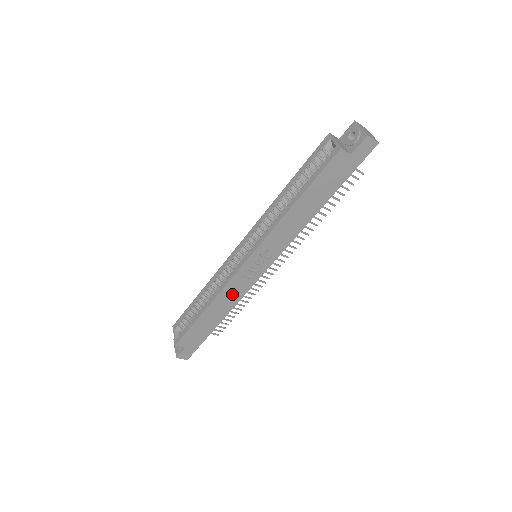
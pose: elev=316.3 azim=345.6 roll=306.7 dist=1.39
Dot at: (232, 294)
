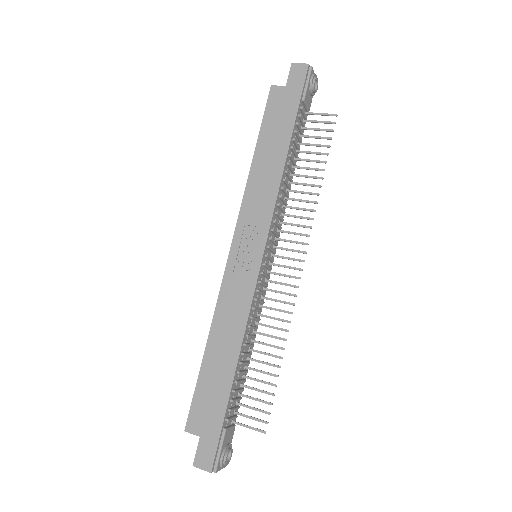
Dot at: (233, 309)
